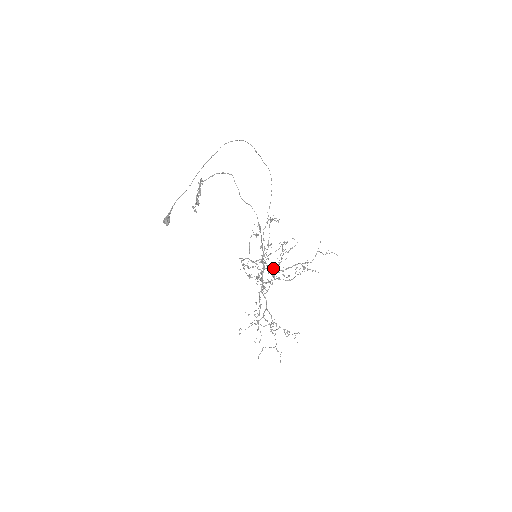
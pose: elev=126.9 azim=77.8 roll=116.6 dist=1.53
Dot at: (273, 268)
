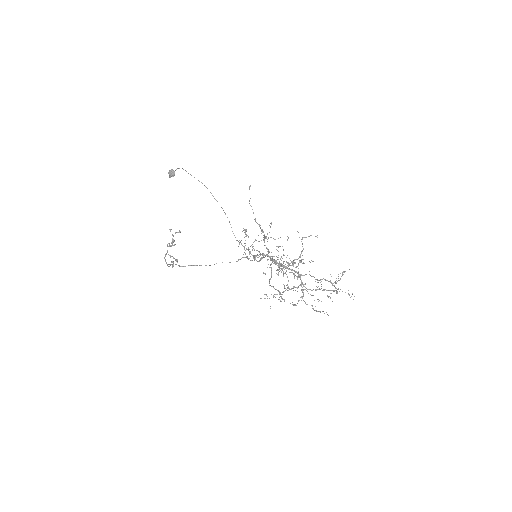
Dot at: (278, 246)
